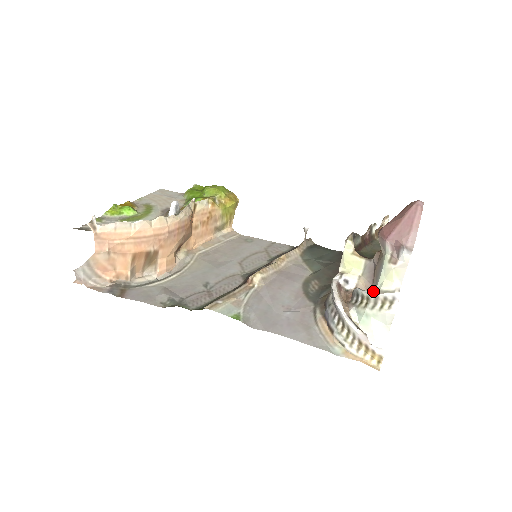
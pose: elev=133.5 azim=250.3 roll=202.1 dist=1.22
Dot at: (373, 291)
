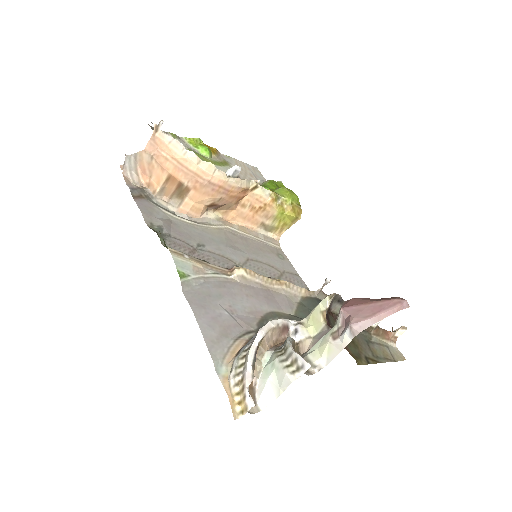
Dot at: (303, 354)
